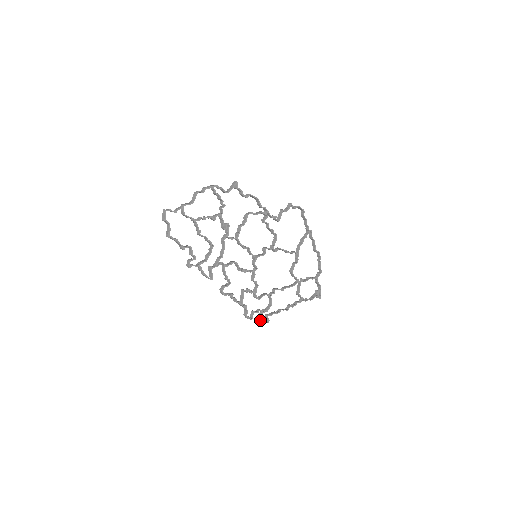
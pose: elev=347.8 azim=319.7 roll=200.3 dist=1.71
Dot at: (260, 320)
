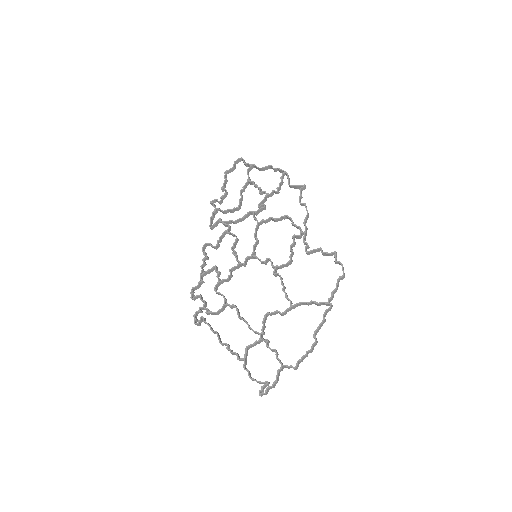
Dot at: occluded
